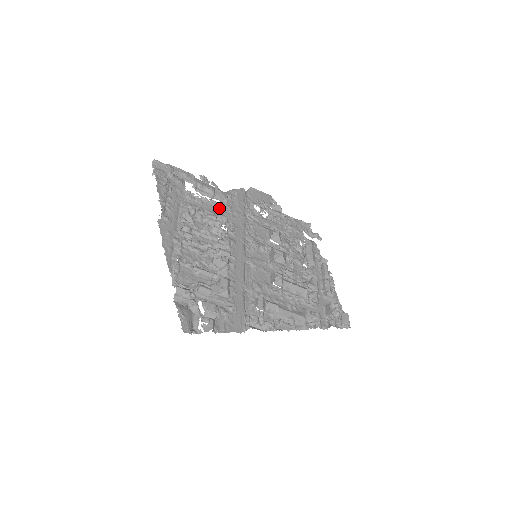
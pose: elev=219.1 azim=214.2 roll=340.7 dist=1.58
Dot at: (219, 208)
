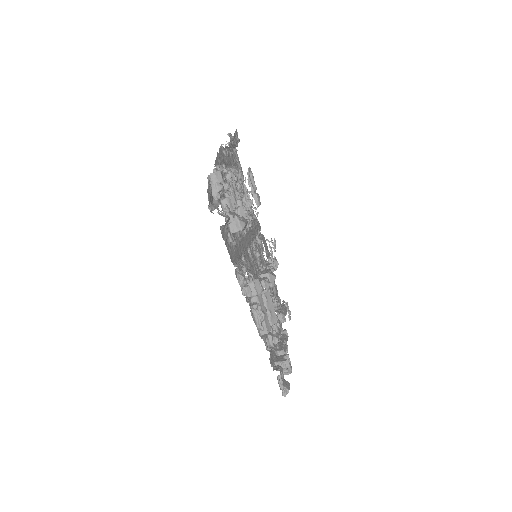
Dot at: occluded
